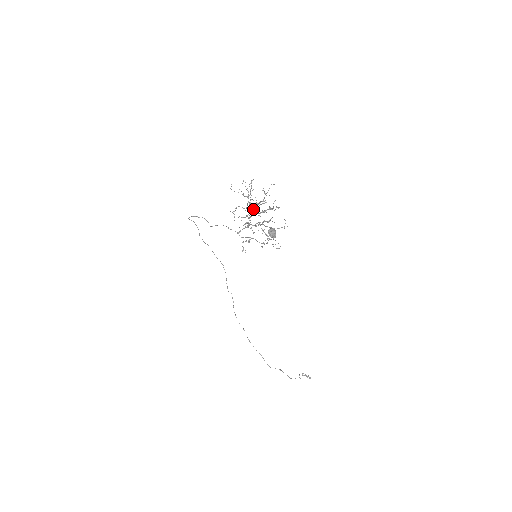
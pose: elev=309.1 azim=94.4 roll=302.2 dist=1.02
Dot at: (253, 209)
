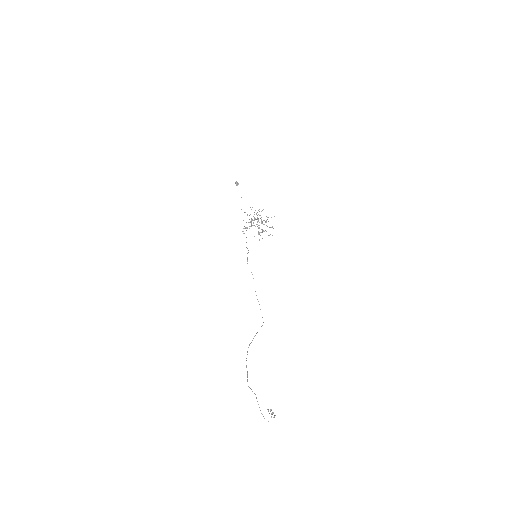
Dot at: (257, 219)
